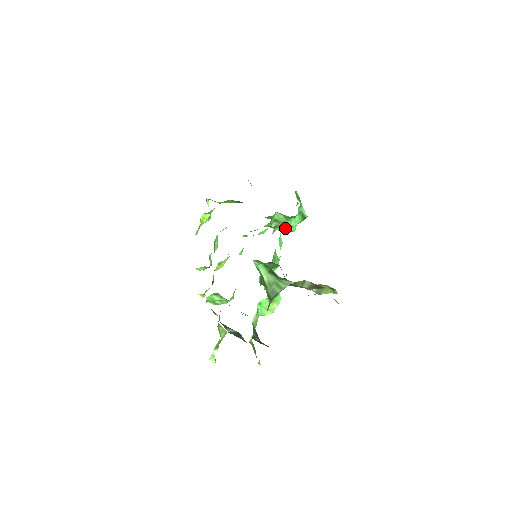
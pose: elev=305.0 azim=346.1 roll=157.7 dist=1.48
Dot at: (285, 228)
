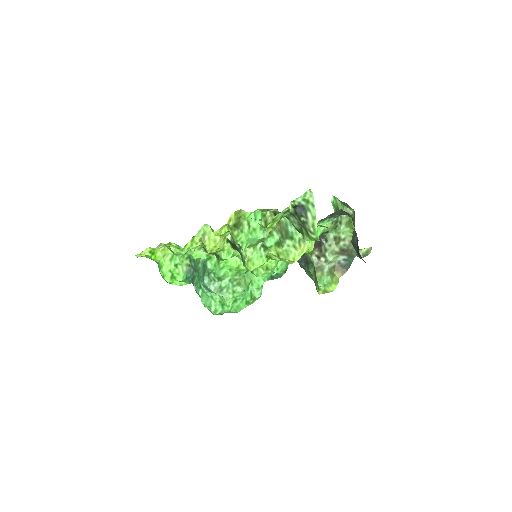
Dot at: occluded
